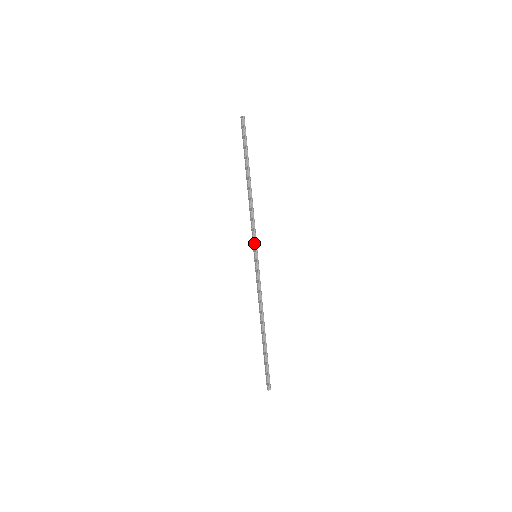
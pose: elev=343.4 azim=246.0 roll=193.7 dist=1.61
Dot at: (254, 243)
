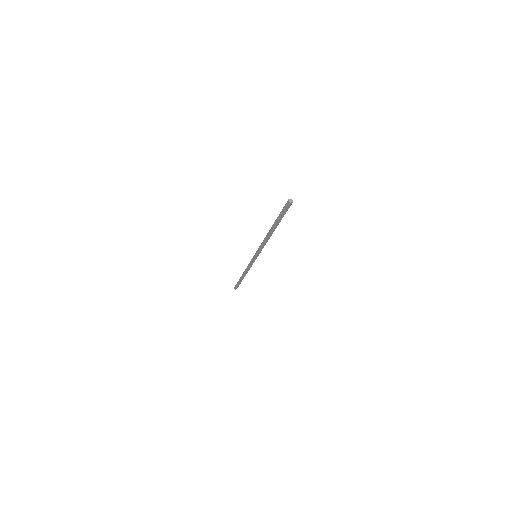
Dot at: (258, 254)
